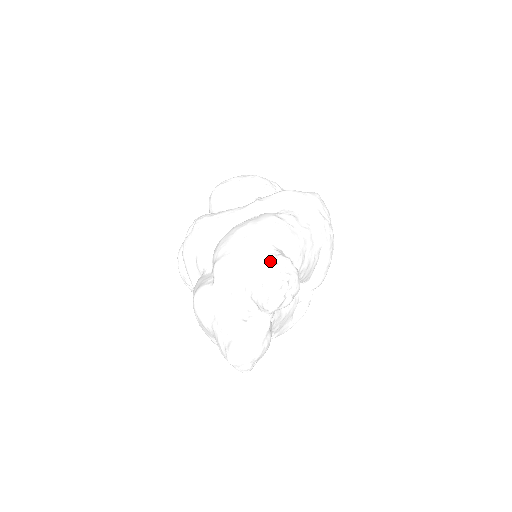
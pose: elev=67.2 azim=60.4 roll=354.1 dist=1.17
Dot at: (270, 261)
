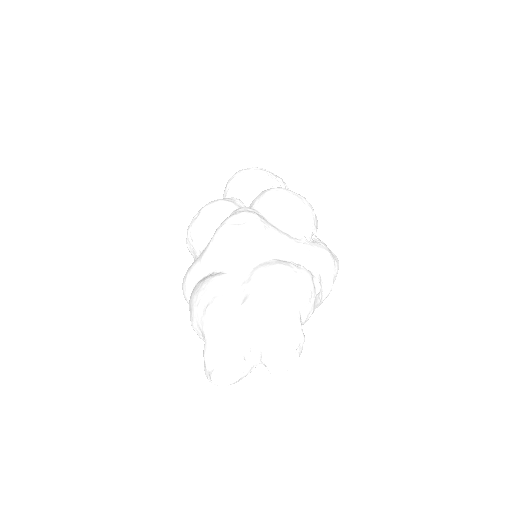
Dot at: (294, 333)
